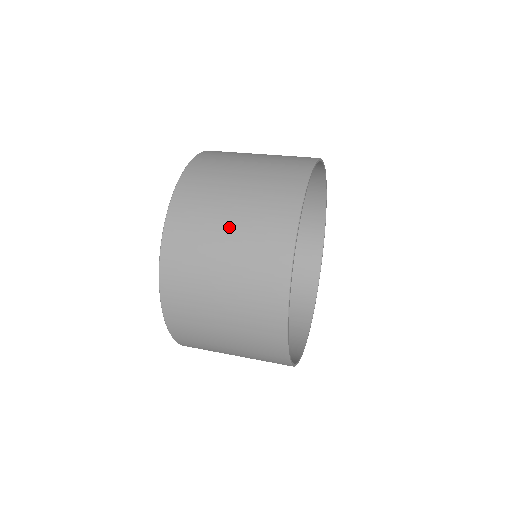
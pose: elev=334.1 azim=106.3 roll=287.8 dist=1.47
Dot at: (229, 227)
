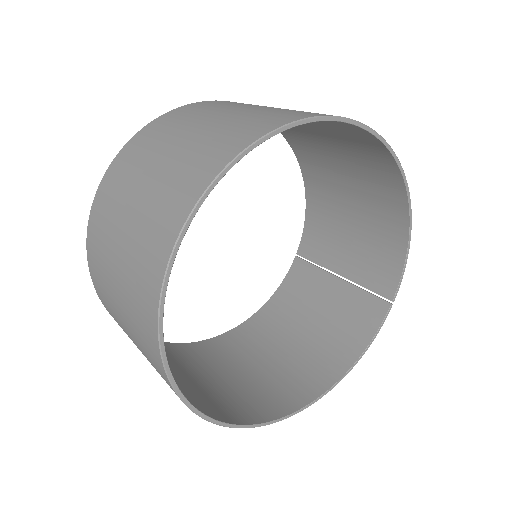
Dot at: (122, 317)
